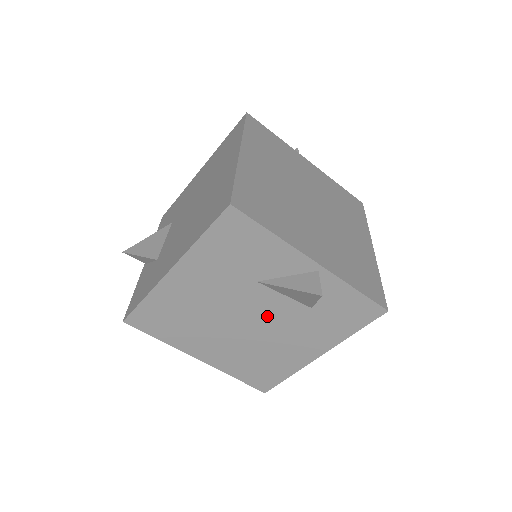
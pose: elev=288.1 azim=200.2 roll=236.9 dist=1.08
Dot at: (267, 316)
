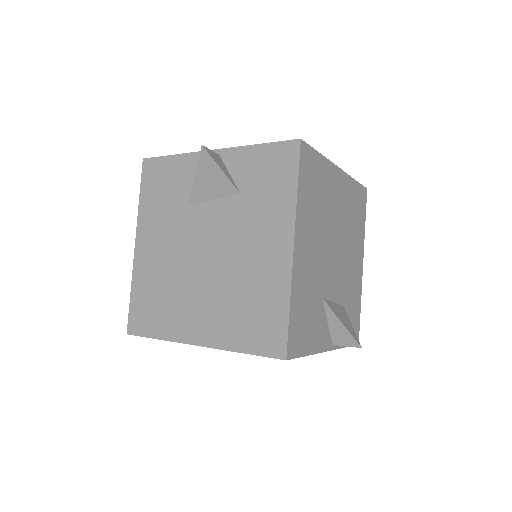
Dot at: (216, 235)
